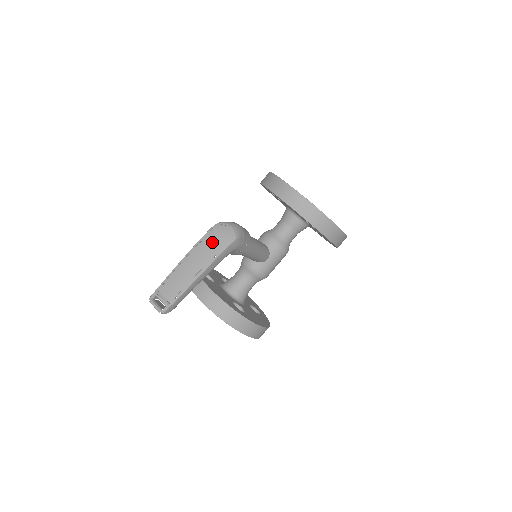
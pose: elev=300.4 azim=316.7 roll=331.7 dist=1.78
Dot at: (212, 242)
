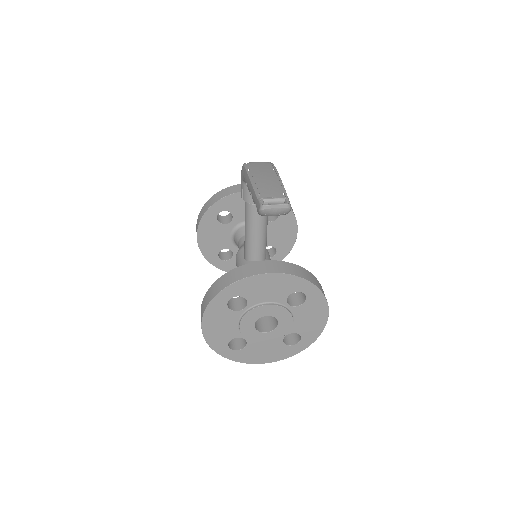
Dot at: (258, 166)
